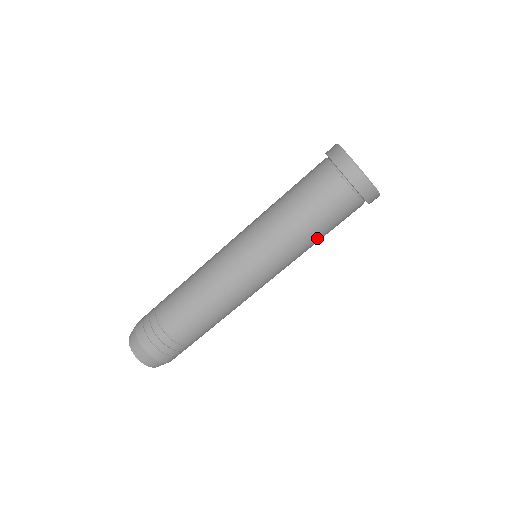
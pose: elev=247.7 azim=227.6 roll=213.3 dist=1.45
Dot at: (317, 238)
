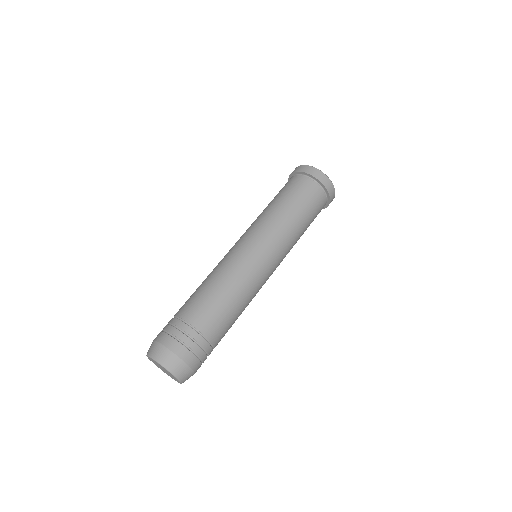
Dot at: (302, 234)
